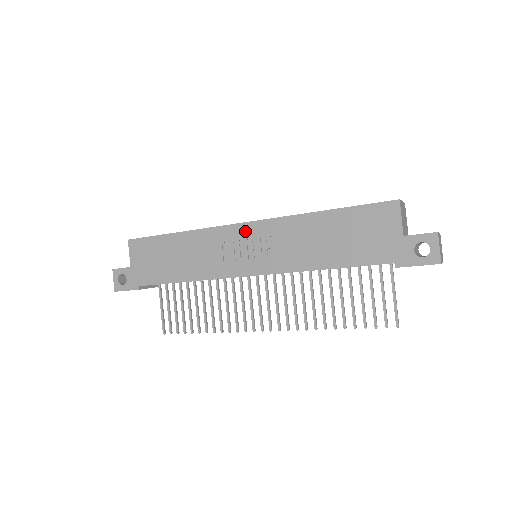
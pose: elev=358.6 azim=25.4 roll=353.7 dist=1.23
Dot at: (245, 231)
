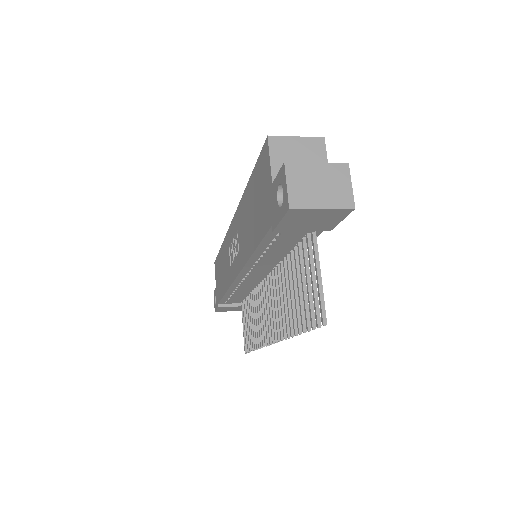
Dot at: (232, 230)
